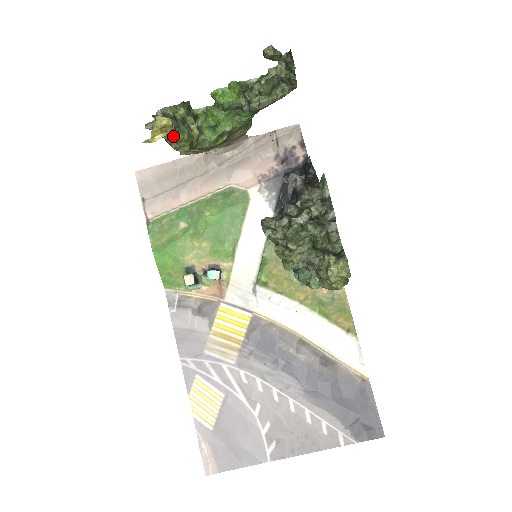
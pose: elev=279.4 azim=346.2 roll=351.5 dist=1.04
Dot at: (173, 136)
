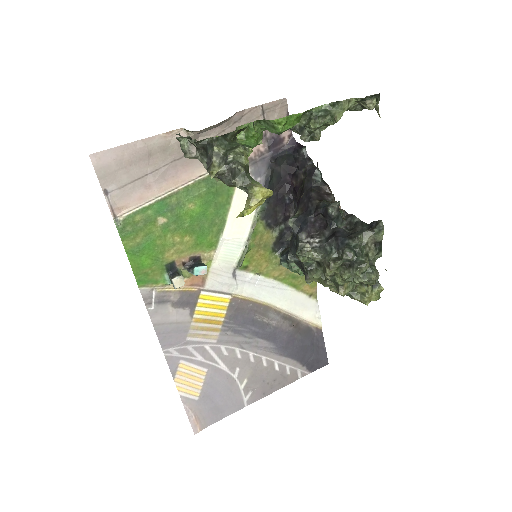
Dot at: occluded
